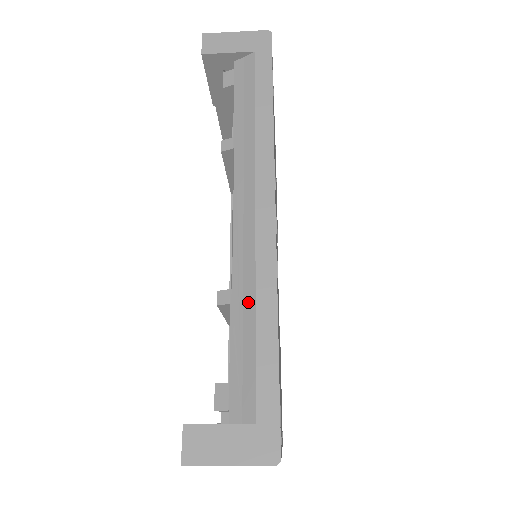
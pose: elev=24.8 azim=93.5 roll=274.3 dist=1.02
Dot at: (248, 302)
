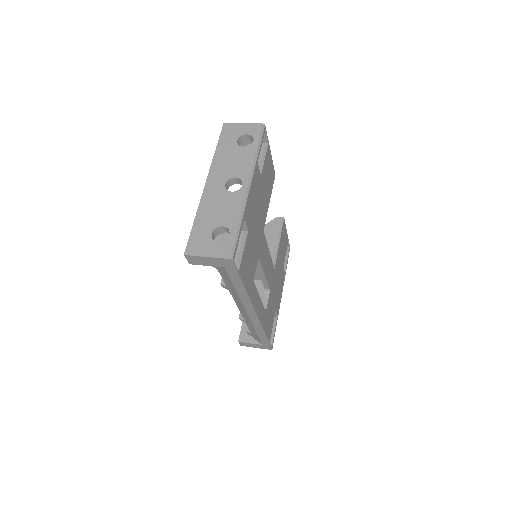
Dot at: (252, 328)
